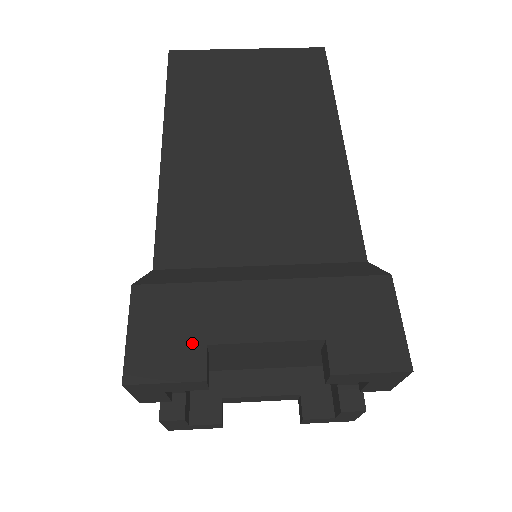
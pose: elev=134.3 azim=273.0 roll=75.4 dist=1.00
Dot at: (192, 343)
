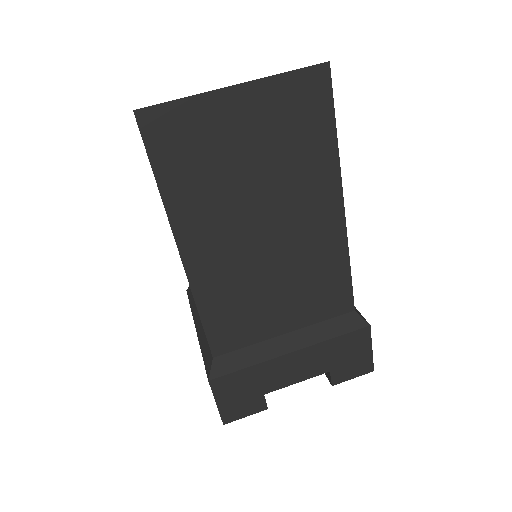
Dot at: (256, 397)
